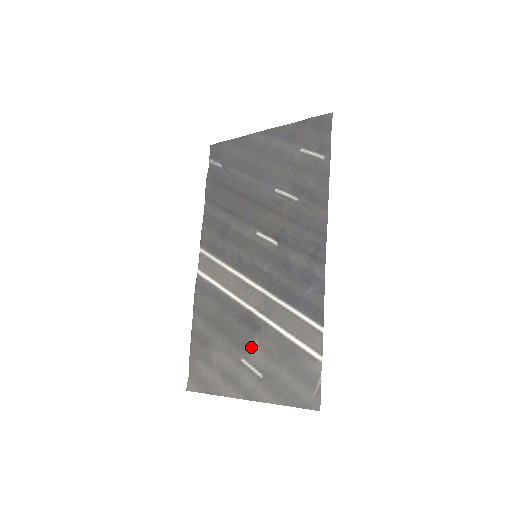
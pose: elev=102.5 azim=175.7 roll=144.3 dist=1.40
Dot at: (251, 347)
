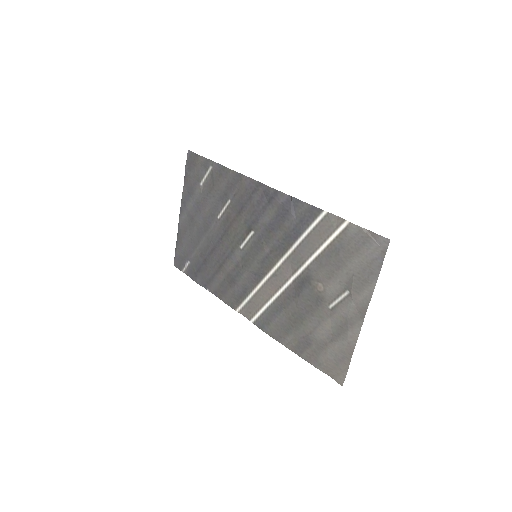
Dot at: (322, 292)
